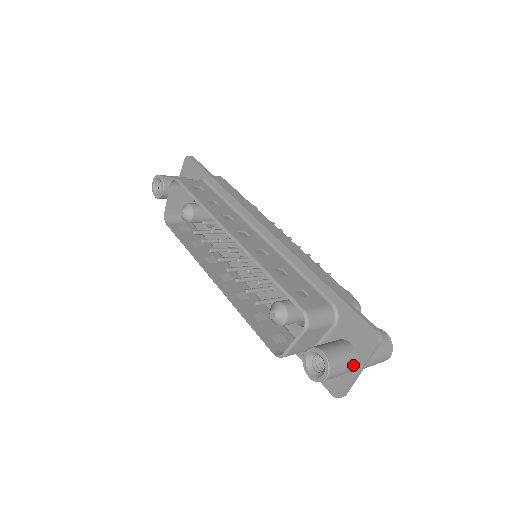
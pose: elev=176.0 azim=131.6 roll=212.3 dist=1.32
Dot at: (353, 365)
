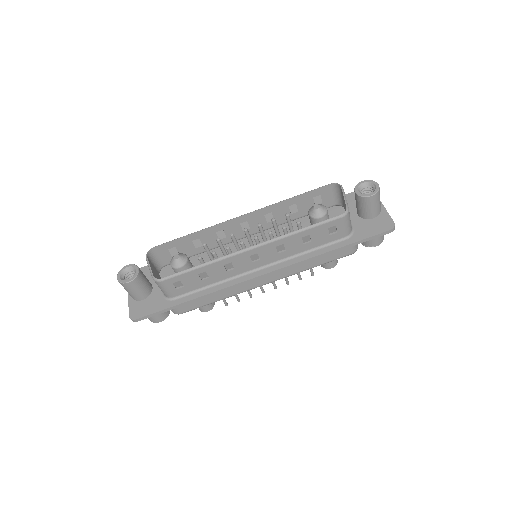
Dot at: occluded
